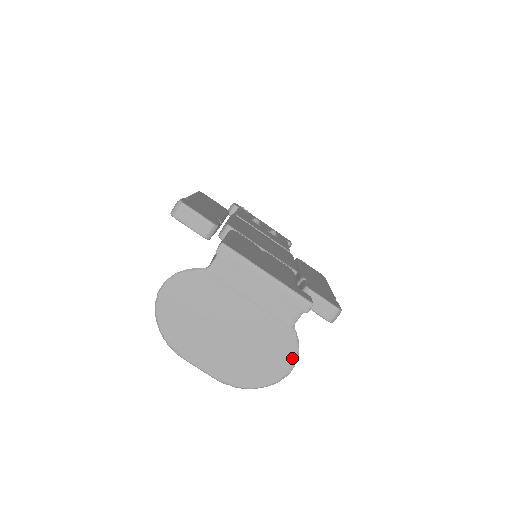
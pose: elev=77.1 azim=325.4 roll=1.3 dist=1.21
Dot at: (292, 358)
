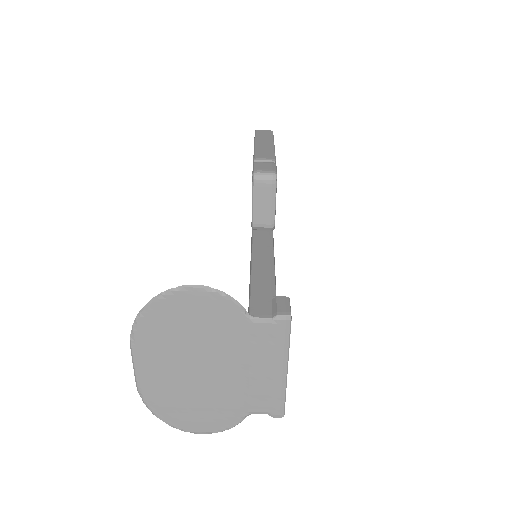
Dot at: (216, 429)
